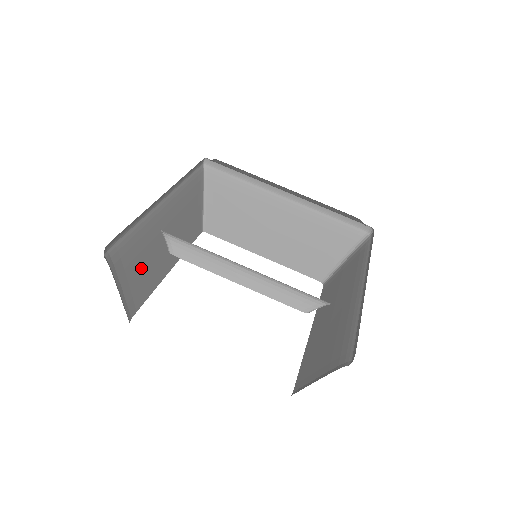
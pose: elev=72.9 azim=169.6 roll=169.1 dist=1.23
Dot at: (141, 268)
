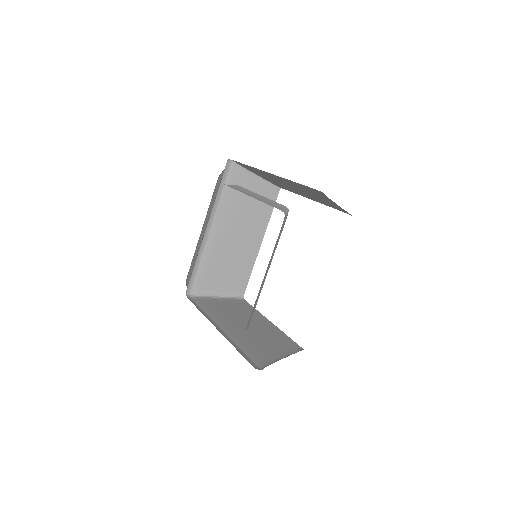
Dot at: (227, 271)
